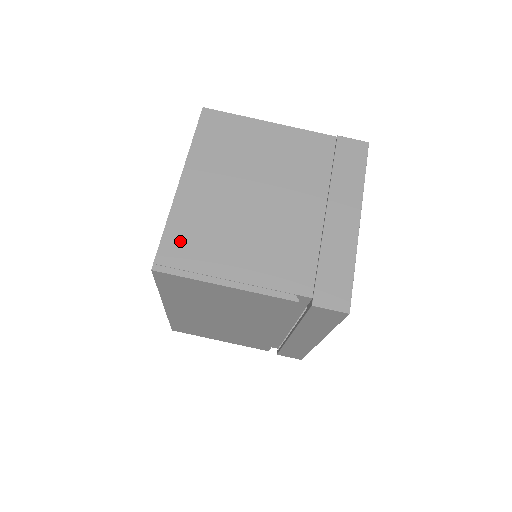
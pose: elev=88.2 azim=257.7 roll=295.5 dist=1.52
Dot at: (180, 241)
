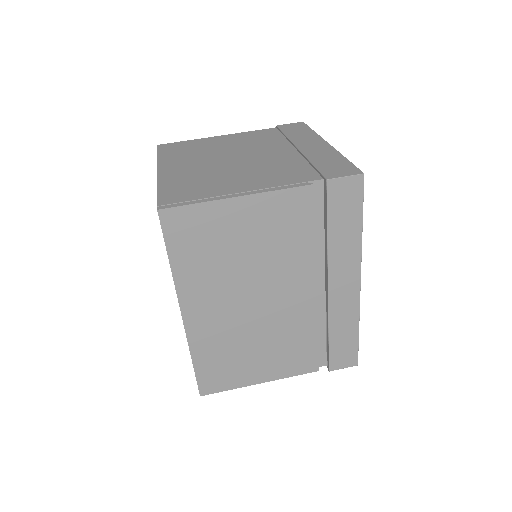
Dot at: (176, 191)
